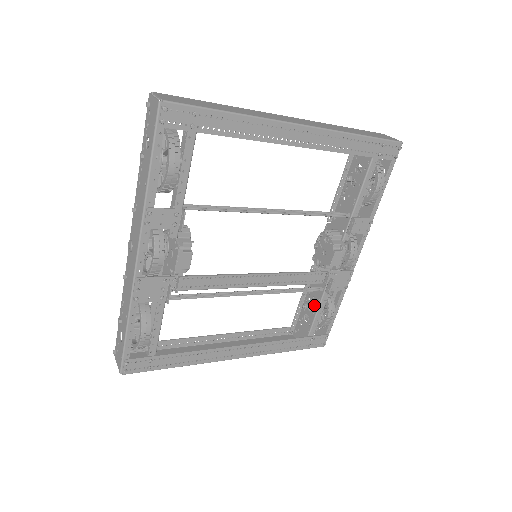
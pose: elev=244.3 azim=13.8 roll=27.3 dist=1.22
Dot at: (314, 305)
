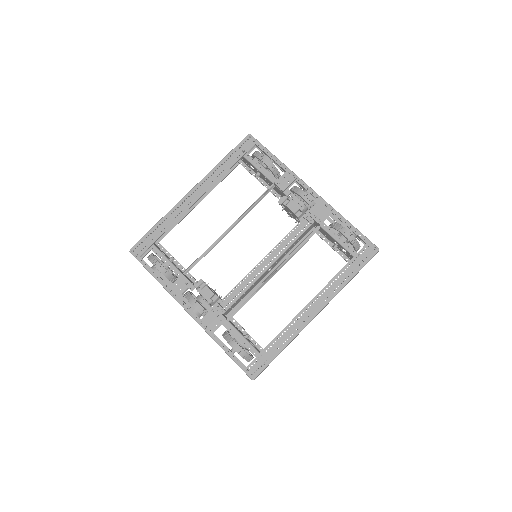
Dot at: (332, 239)
